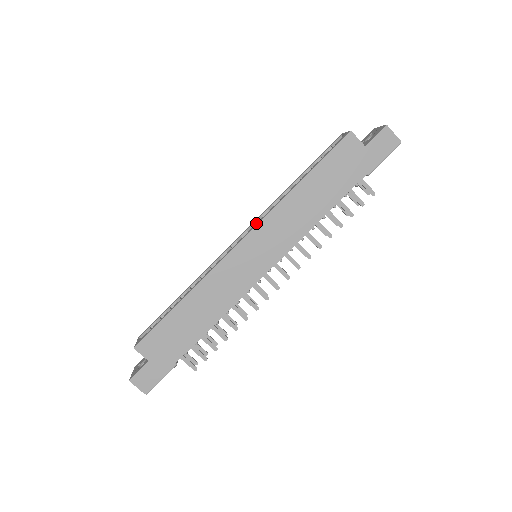
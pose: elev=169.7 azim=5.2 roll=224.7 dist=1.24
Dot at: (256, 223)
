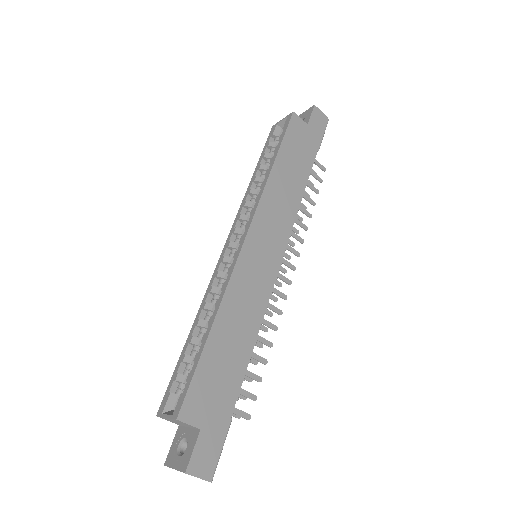
Dot at: (238, 224)
